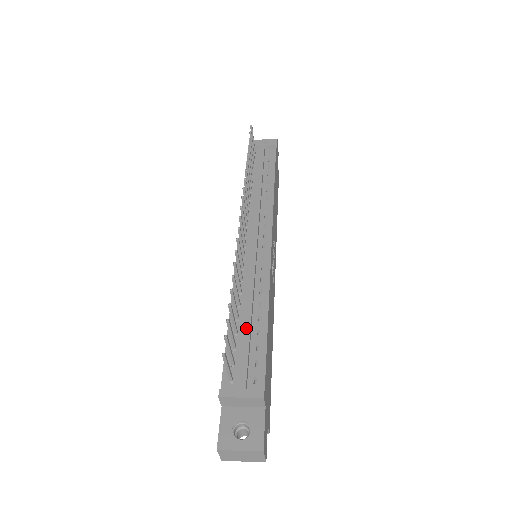
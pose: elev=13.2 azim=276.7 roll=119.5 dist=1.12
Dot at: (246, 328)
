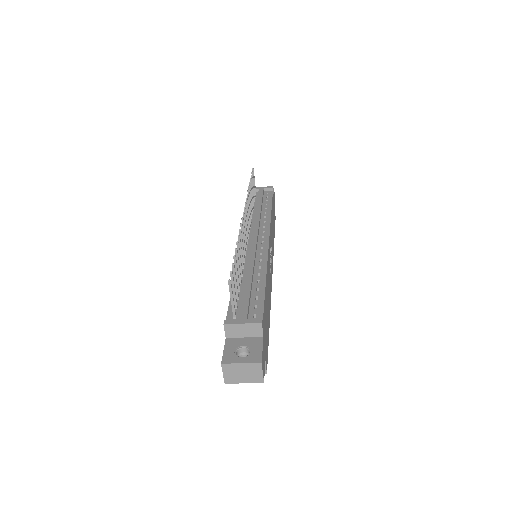
Dot at: (247, 285)
